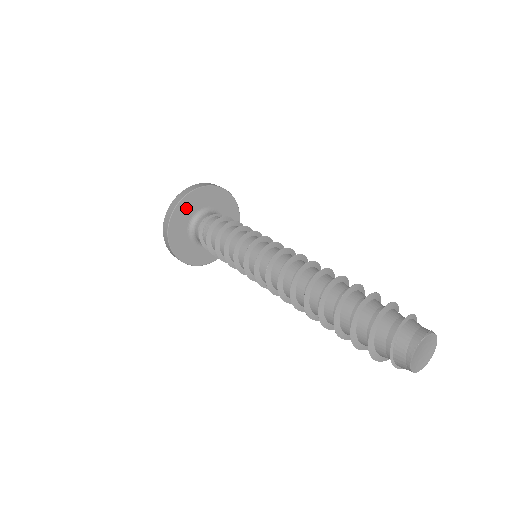
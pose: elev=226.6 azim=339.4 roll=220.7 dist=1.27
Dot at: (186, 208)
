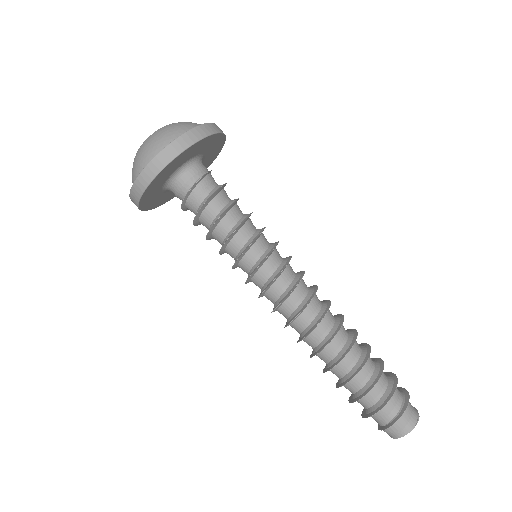
Dot at: (176, 163)
